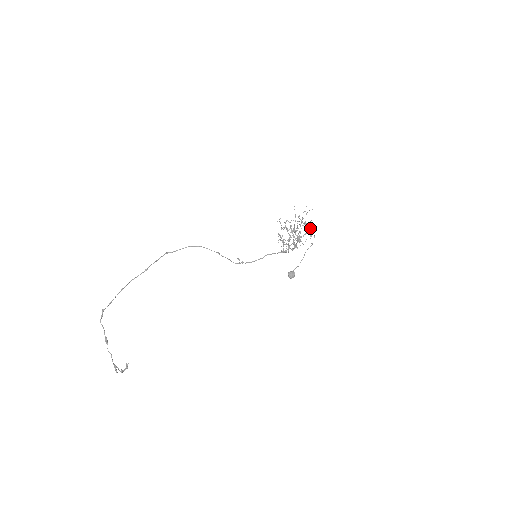
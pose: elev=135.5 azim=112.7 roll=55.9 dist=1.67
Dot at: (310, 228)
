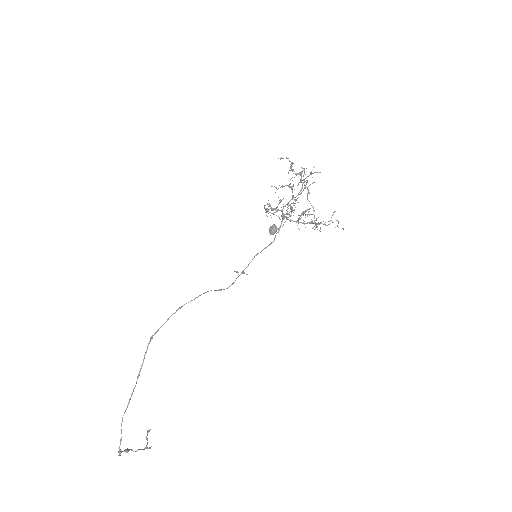
Dot at: occluded
